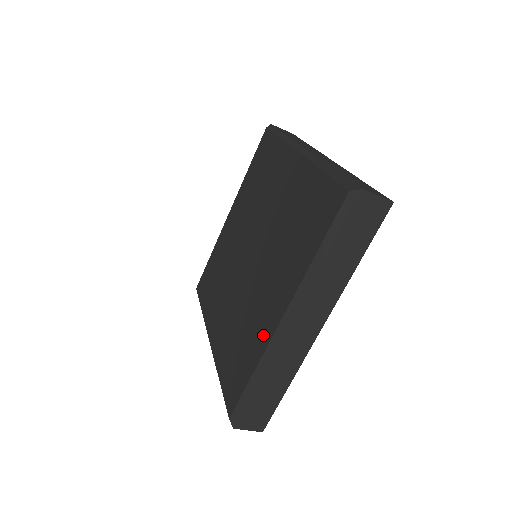
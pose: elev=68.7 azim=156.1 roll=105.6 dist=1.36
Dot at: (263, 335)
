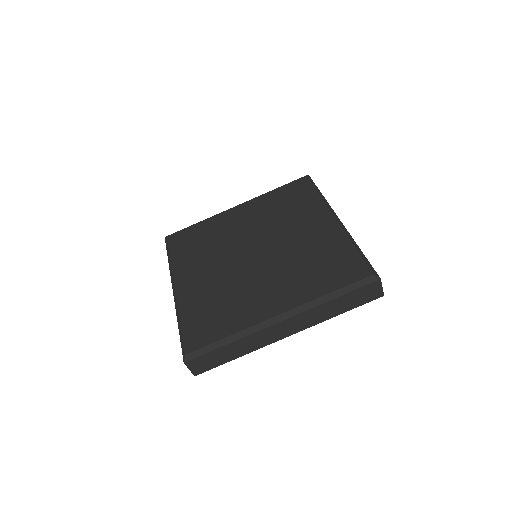
Dot at: (252, 316)
